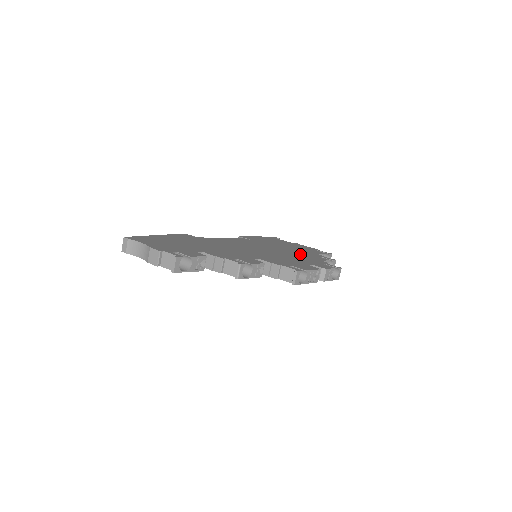
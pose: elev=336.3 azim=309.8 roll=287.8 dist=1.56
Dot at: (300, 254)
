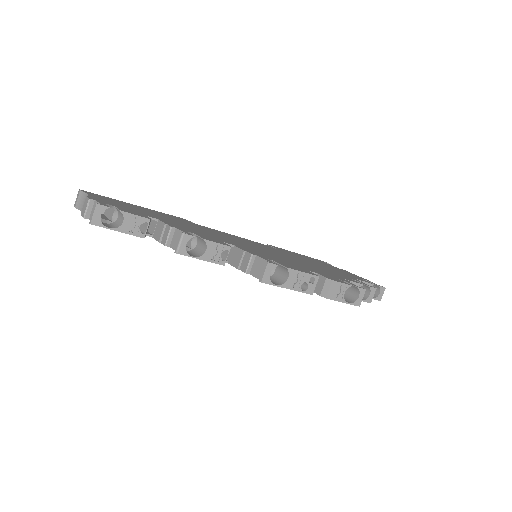
Dot at: (323, 269)
